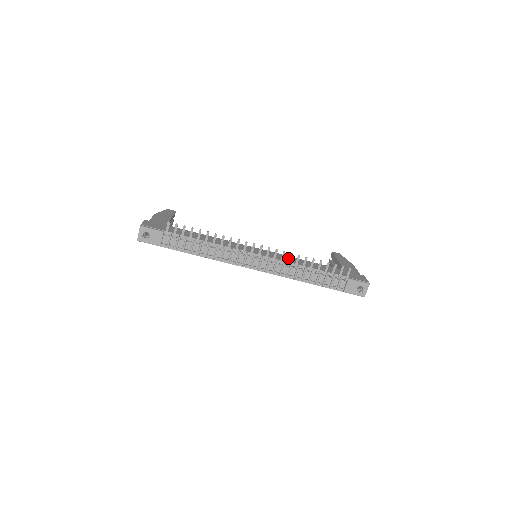
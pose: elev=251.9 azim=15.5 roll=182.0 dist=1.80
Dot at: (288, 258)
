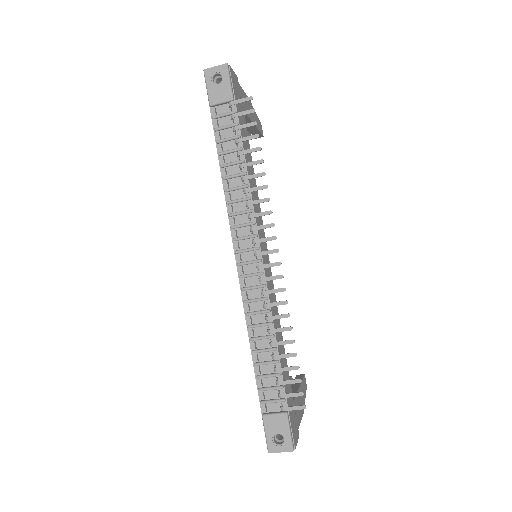
Dot at: occluded
